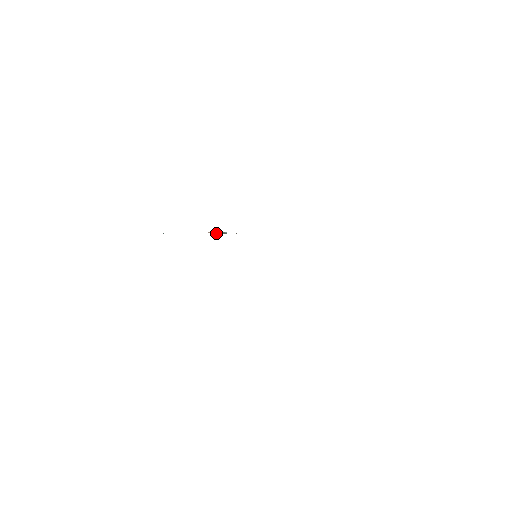
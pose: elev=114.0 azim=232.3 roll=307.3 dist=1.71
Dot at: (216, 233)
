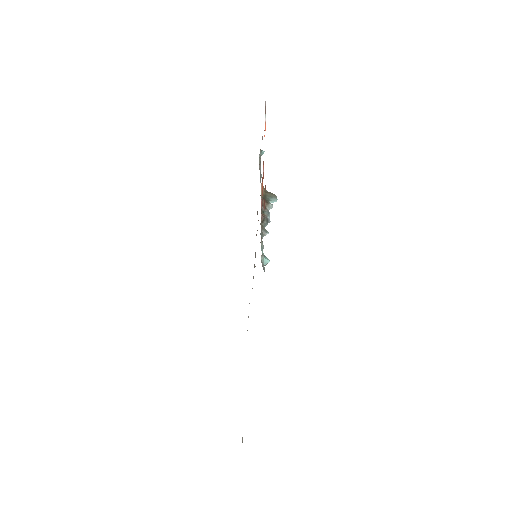
Dot at: (261, 192)
